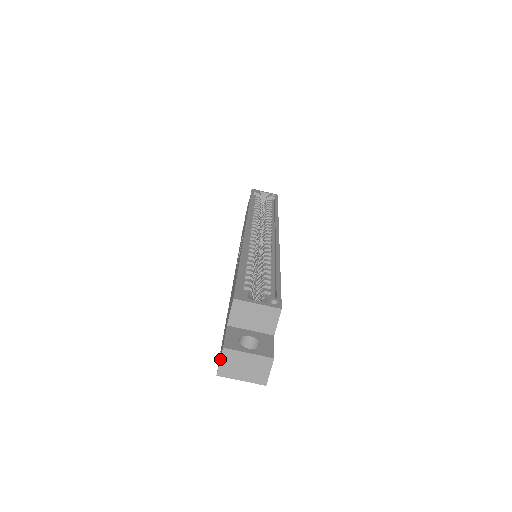
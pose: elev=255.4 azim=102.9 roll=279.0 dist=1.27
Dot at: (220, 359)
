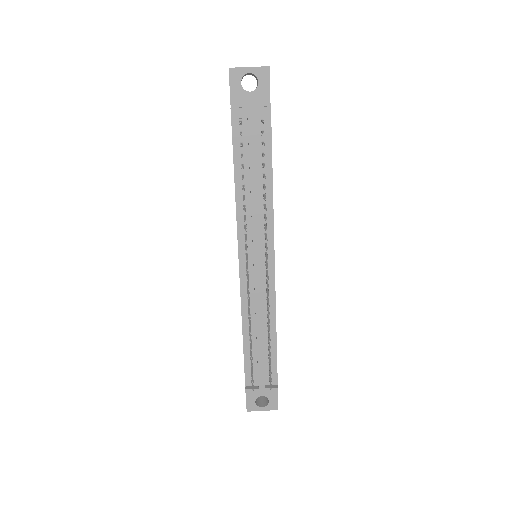
Dot at: occluded
